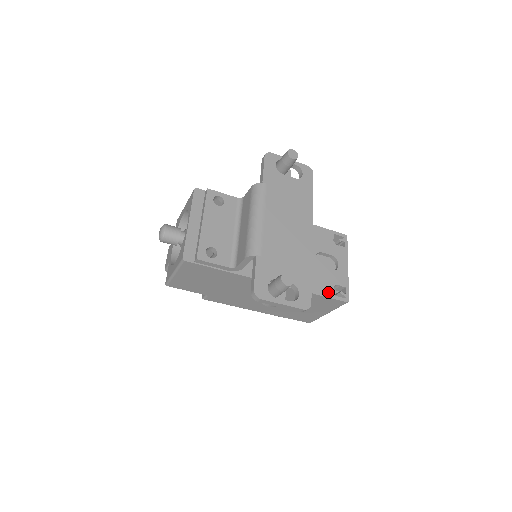
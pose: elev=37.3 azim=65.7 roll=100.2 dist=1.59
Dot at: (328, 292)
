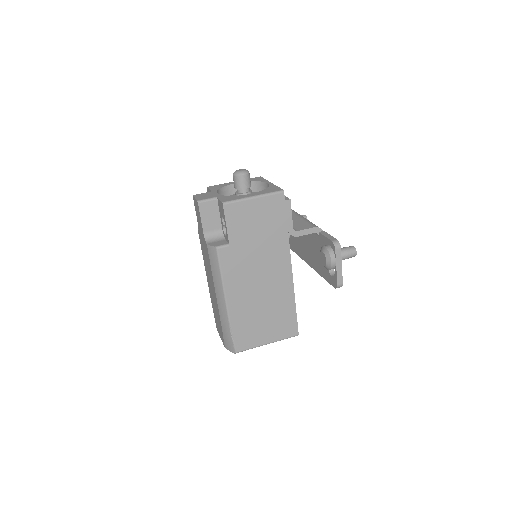
Dot at: occluded
